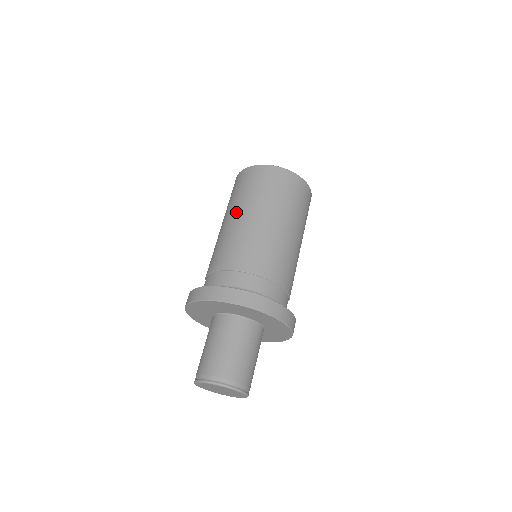
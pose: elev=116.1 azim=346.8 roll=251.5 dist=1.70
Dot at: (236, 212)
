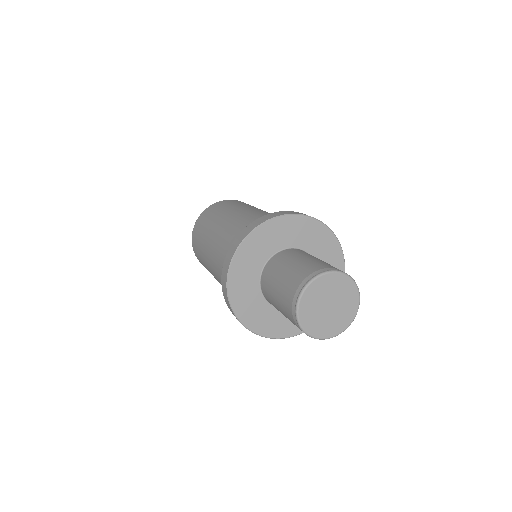
Dot at: (224, 215)
